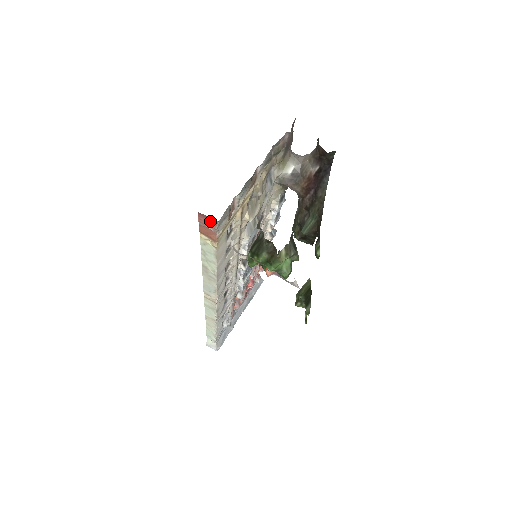
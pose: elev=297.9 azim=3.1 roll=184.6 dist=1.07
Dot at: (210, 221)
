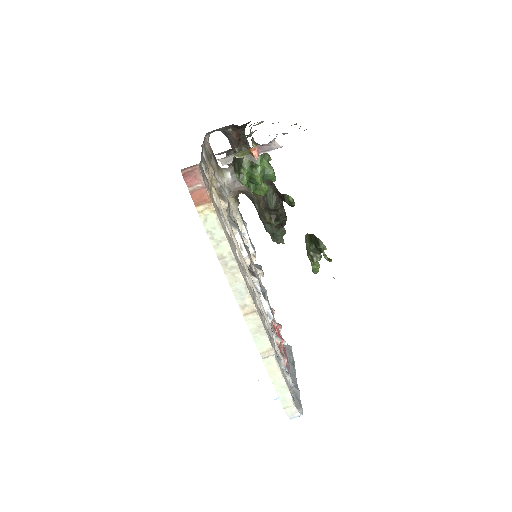
Dot at: (194, 175)
